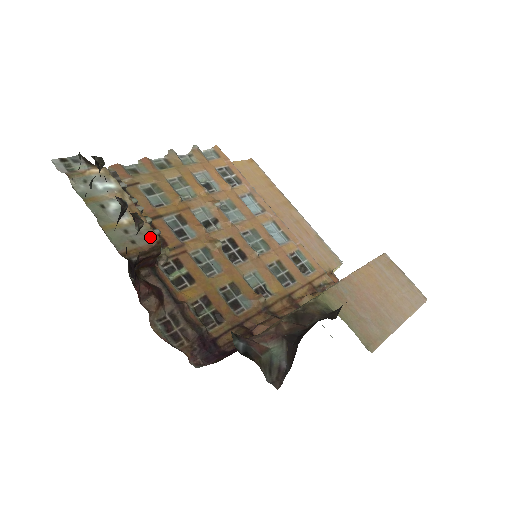
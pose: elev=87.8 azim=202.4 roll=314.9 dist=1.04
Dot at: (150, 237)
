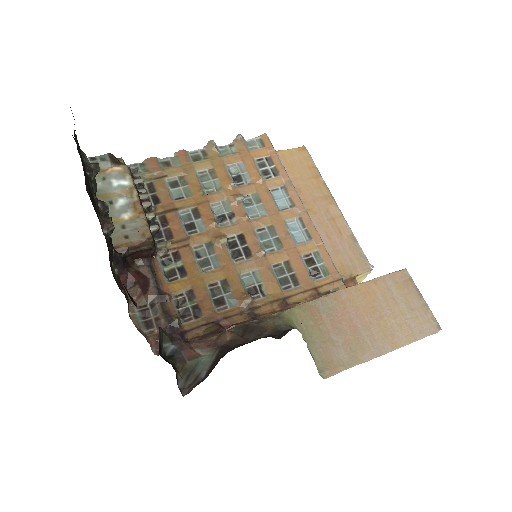
Dot at: (143, 233)
